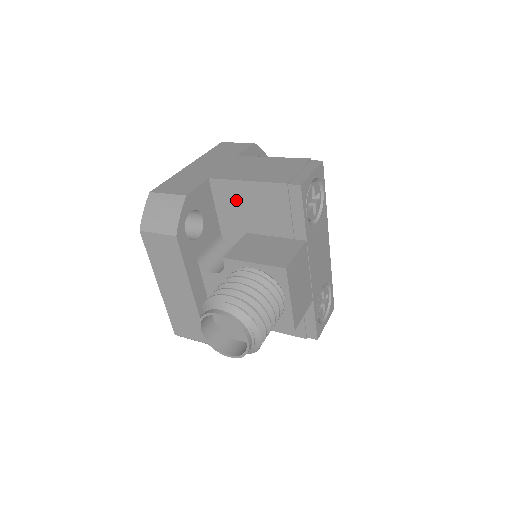
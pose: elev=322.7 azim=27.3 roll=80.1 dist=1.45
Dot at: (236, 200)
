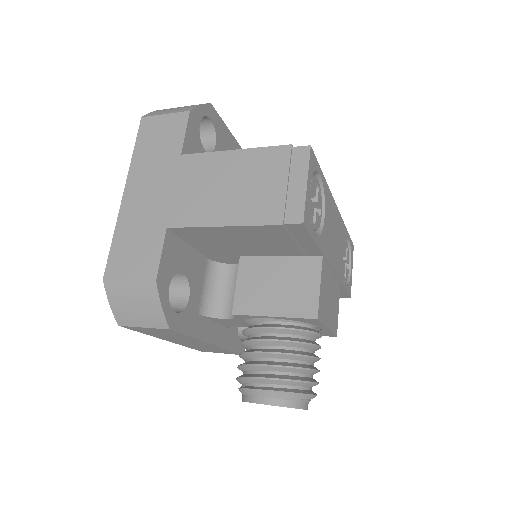
Dot at: (215, 239)
